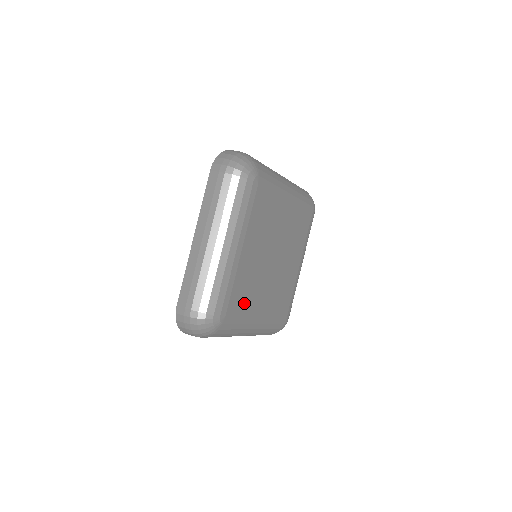
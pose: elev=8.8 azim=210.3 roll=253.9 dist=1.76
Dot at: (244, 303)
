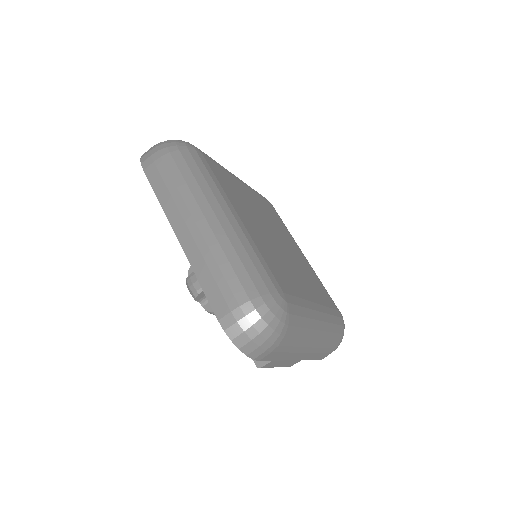
Dot at: (288, 282)
